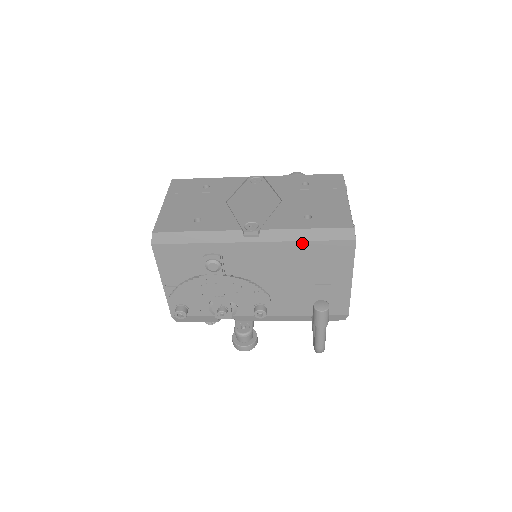
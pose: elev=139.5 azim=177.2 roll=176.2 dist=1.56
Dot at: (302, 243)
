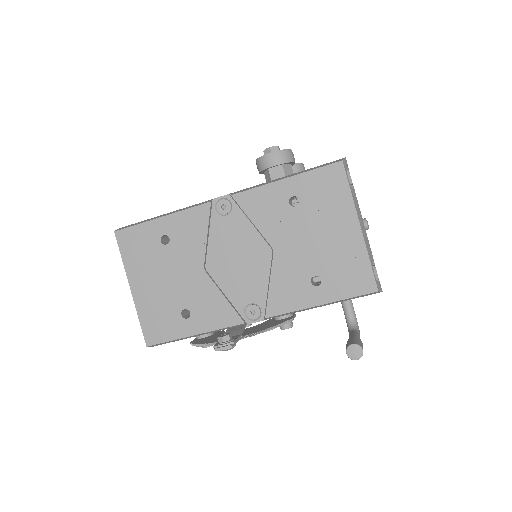
Dot at: occluded
